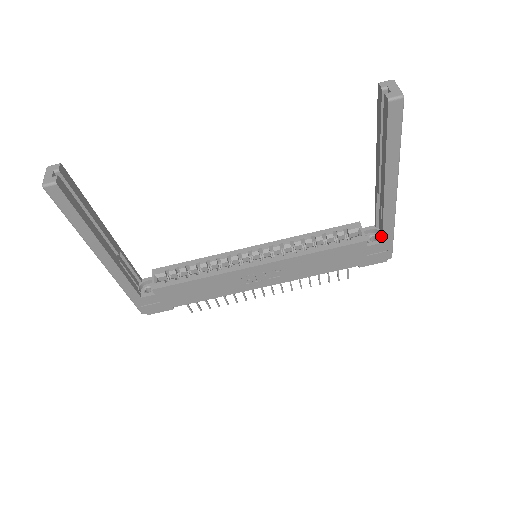
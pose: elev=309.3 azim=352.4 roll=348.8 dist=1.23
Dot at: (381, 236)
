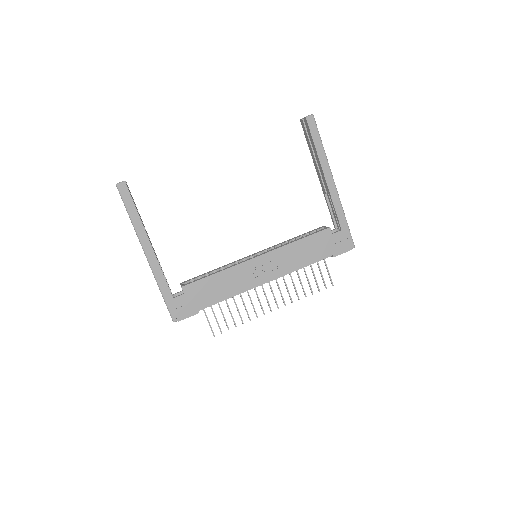
Dot at: (339, 225)
